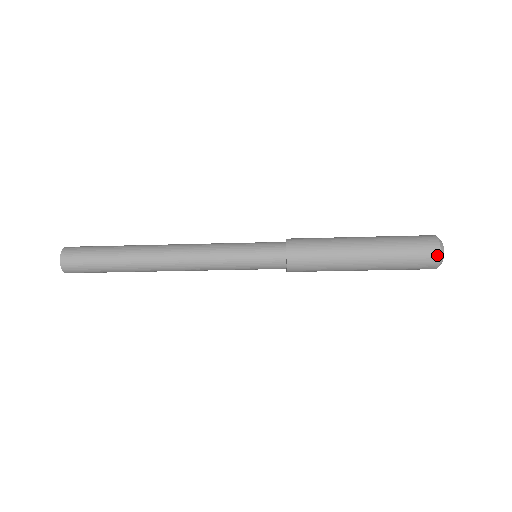
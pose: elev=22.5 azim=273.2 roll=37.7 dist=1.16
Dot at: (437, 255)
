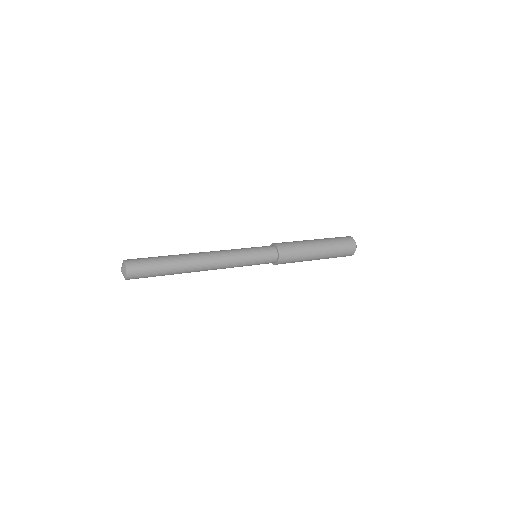
Dot at: (354, 251)
